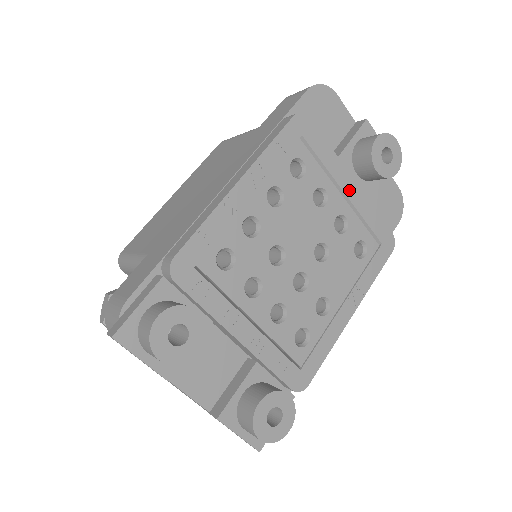
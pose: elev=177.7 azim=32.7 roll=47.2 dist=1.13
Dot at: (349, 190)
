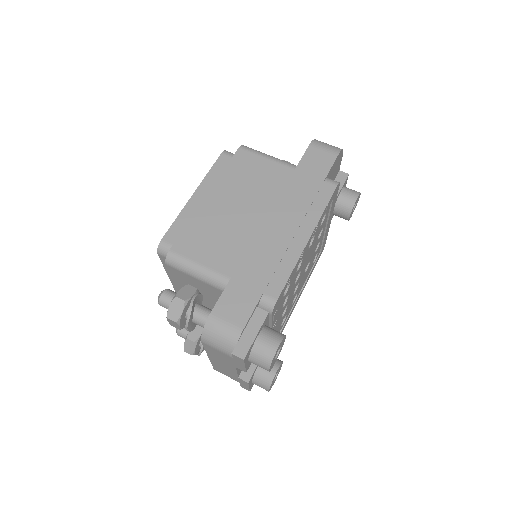
Dot at: (328, 224)
